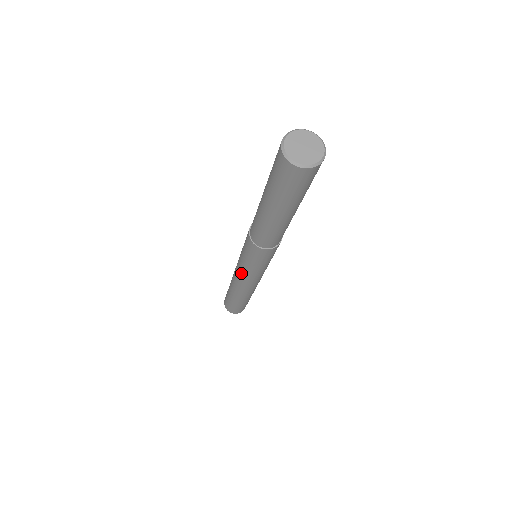
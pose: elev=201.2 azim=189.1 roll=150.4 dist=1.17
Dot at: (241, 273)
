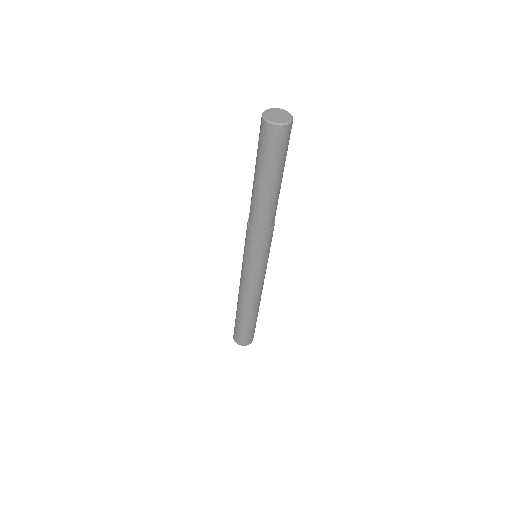
Dot at: (243, 274)
